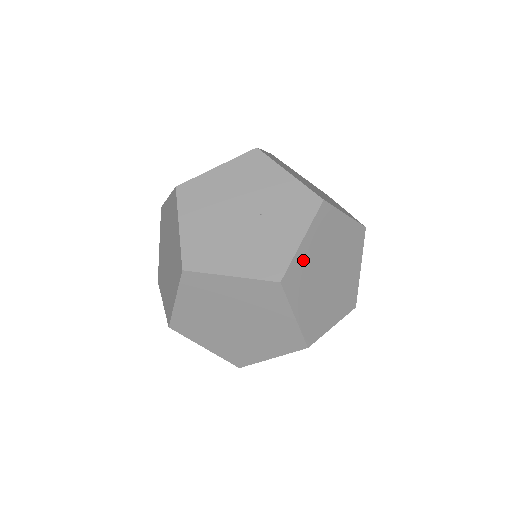
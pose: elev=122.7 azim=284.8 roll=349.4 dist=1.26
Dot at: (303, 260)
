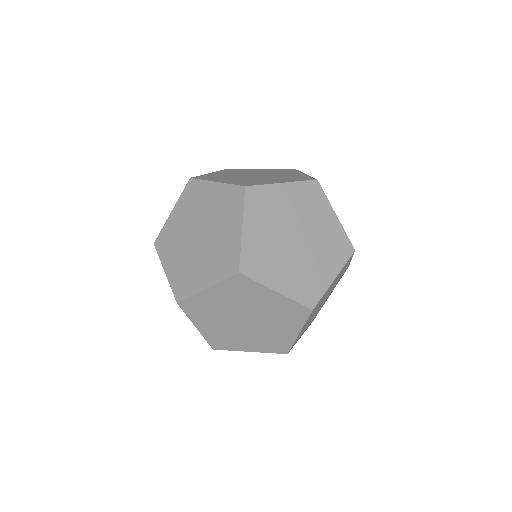
Dot at: occluded
